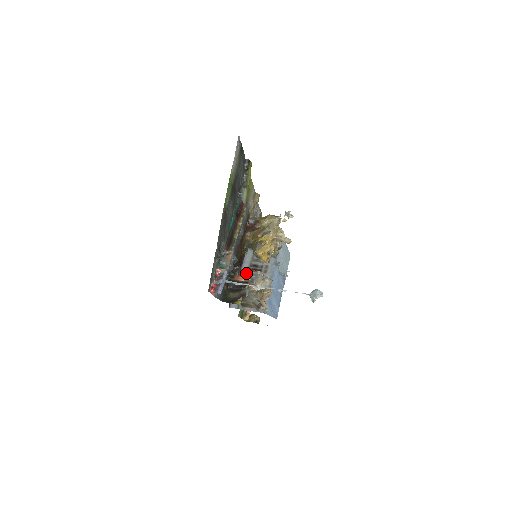
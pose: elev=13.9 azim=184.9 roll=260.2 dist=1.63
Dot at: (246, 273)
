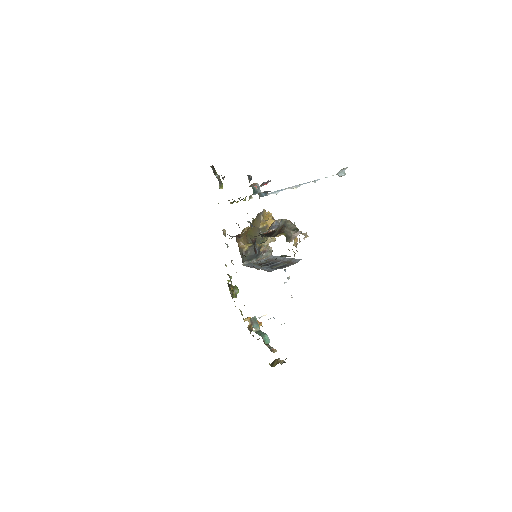
Dot at: (267, 231)
